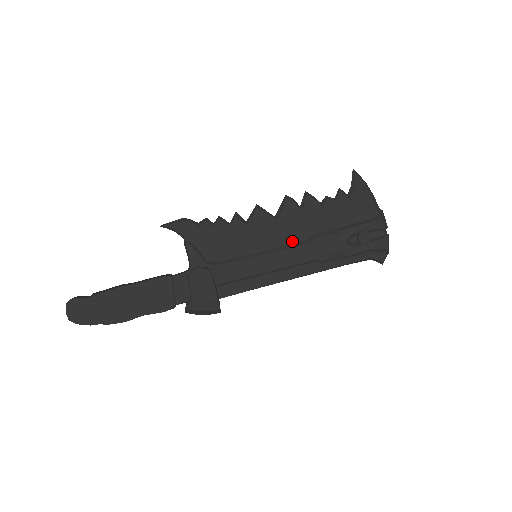
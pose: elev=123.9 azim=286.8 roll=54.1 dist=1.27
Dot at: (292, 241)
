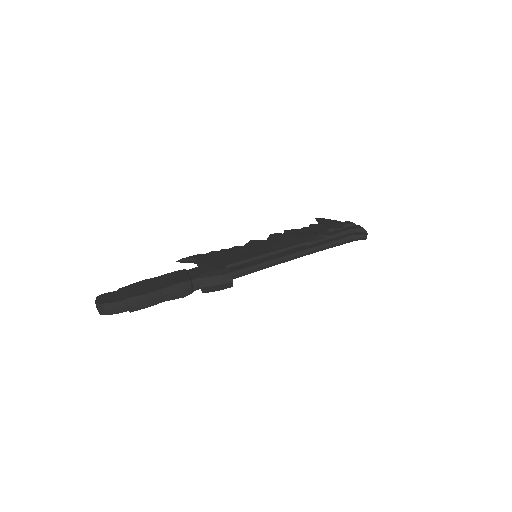
Dot at: occluded
